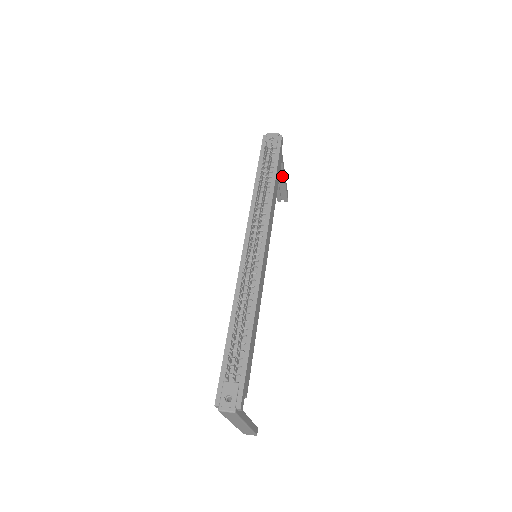
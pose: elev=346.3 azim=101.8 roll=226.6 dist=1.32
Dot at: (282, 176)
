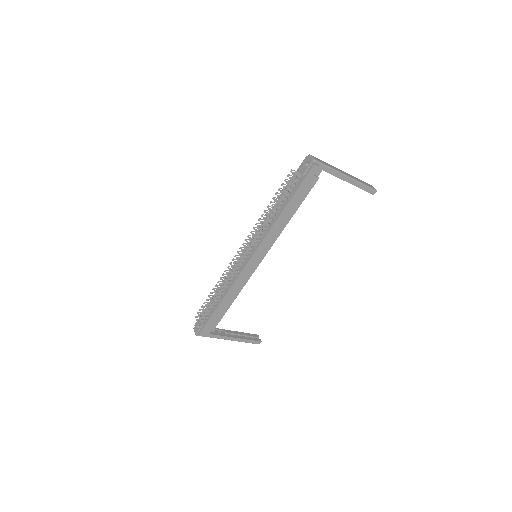
Dot at: (347, 181)
